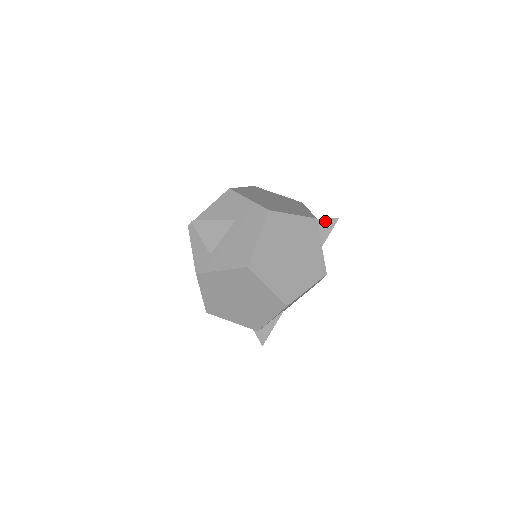
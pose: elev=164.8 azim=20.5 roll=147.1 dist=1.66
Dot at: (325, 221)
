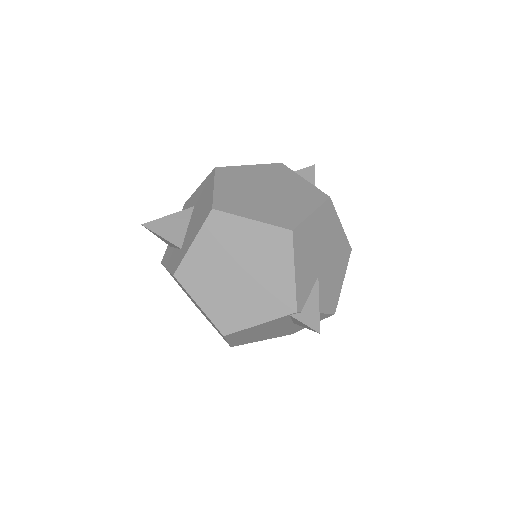
Dot at: (300, 172)
